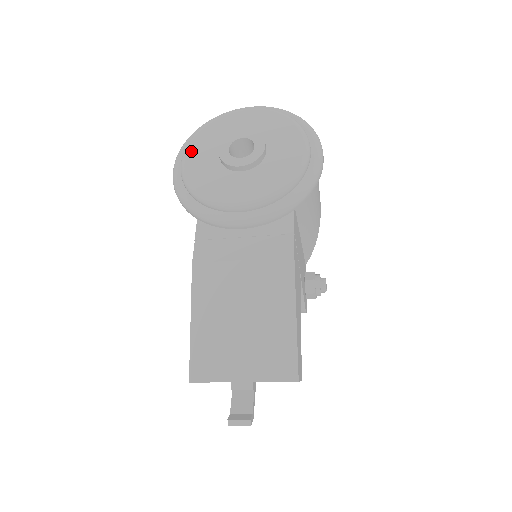
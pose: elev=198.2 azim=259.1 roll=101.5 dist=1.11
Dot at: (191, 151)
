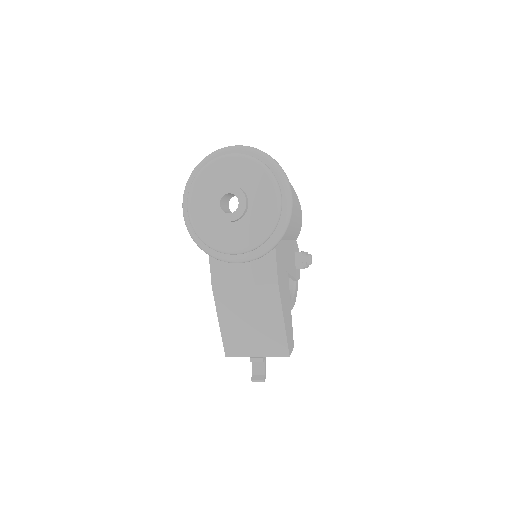
Dot at: (192, 201)
